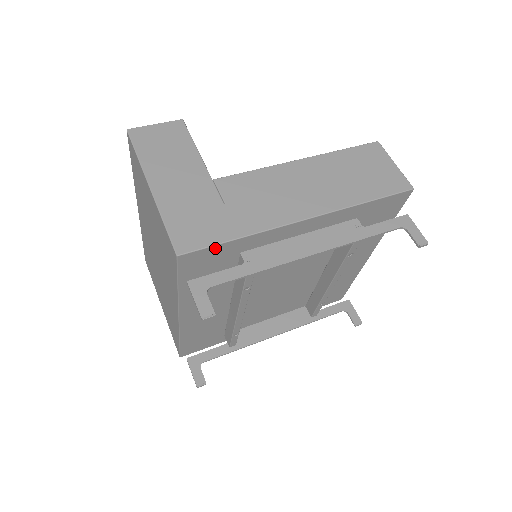
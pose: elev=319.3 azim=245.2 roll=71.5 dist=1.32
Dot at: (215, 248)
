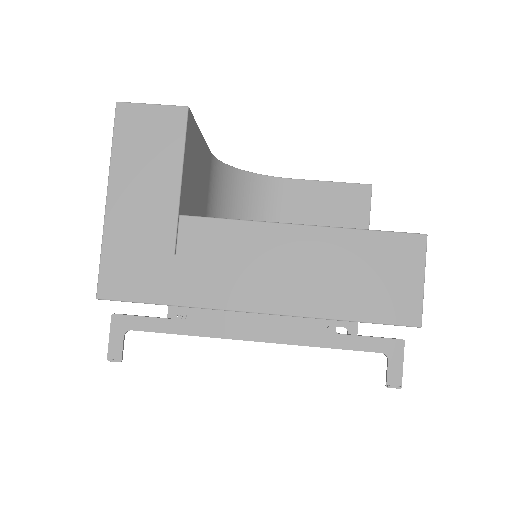
Dot at: (141, 302)
